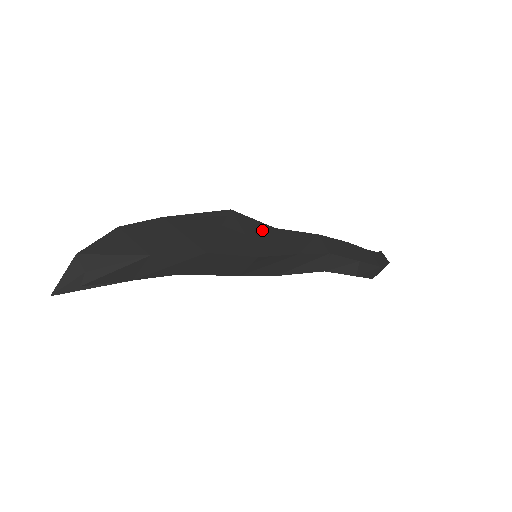
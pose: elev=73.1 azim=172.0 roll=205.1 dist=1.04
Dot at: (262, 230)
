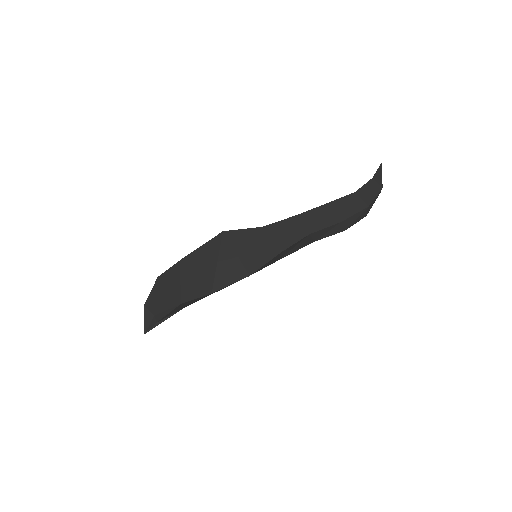
Dot at: (251, 239)
